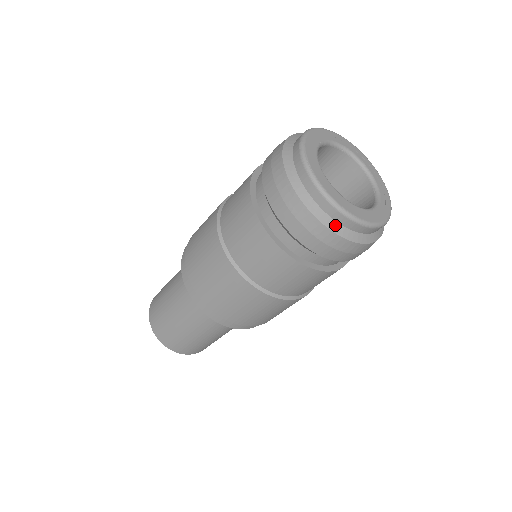
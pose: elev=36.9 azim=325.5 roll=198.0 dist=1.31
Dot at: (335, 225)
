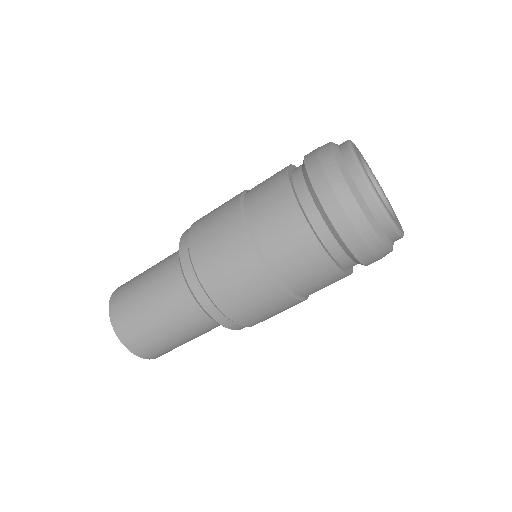
Dot at: (362, 202)
